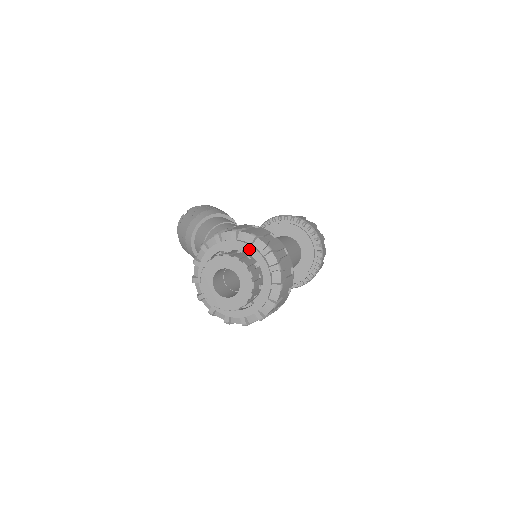
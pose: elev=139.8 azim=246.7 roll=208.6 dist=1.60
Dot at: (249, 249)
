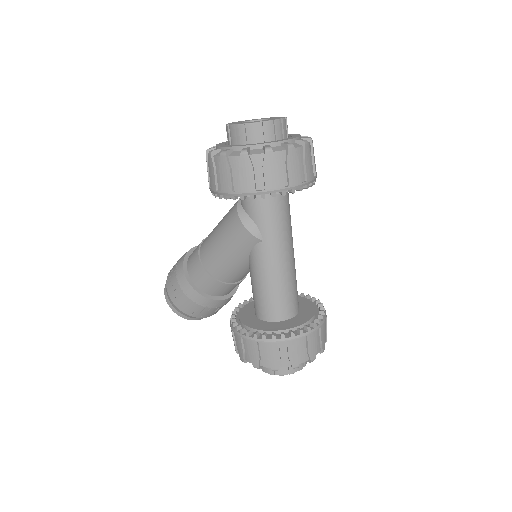
Dot at: (288, 134)
